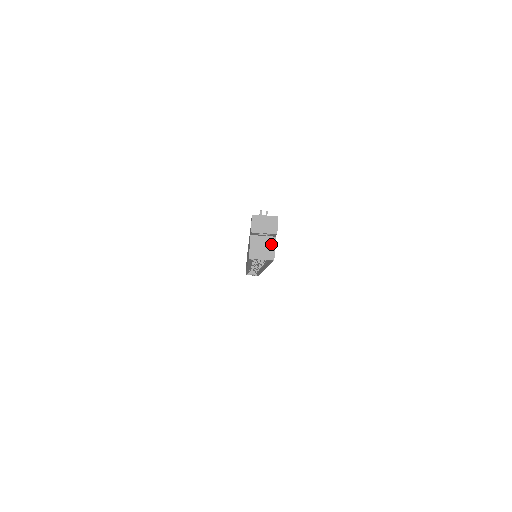
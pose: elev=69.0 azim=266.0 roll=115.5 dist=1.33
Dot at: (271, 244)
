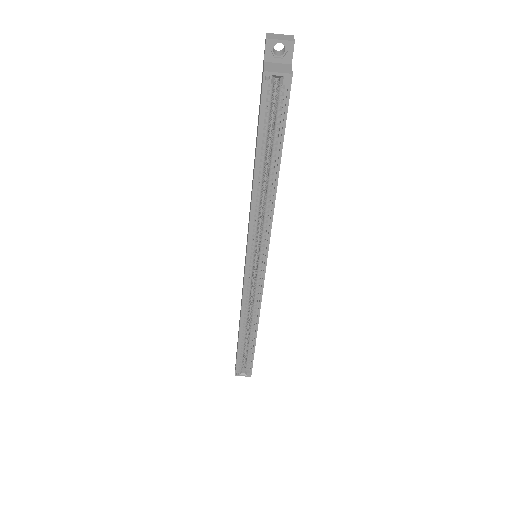
Dot at: (287, 67)
